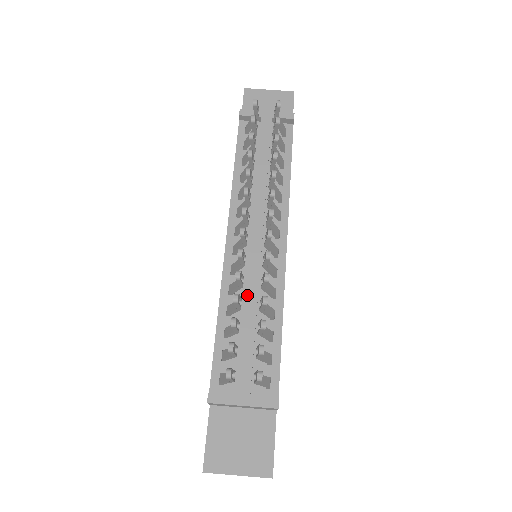
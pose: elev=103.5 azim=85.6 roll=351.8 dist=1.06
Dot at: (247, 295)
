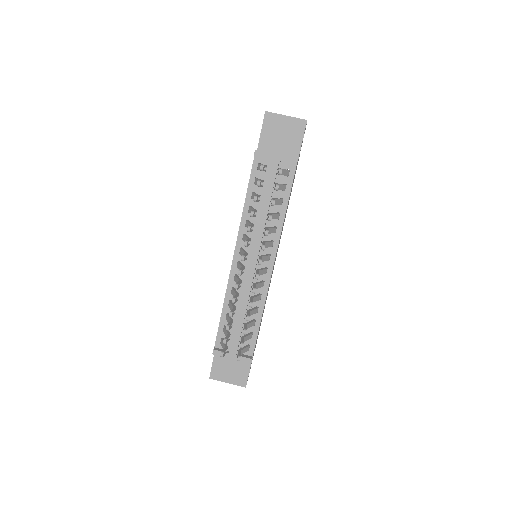
Dot at: (242, 298)
